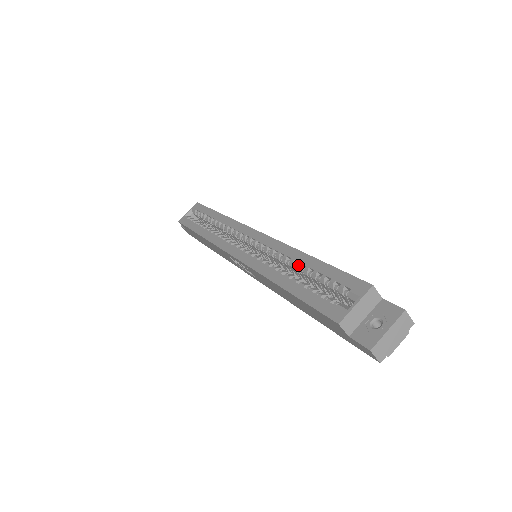
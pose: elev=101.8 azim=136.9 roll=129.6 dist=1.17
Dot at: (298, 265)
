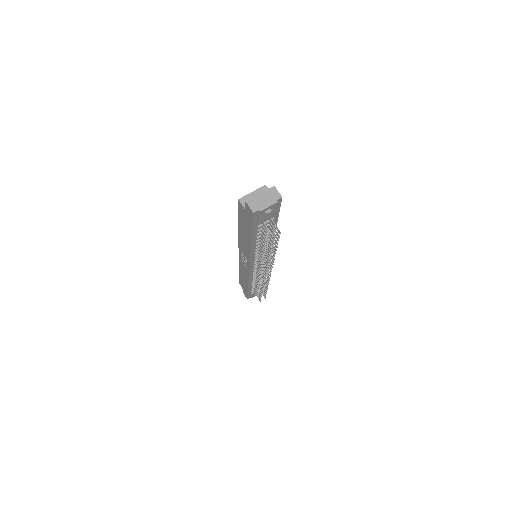
Dot at: occluded
